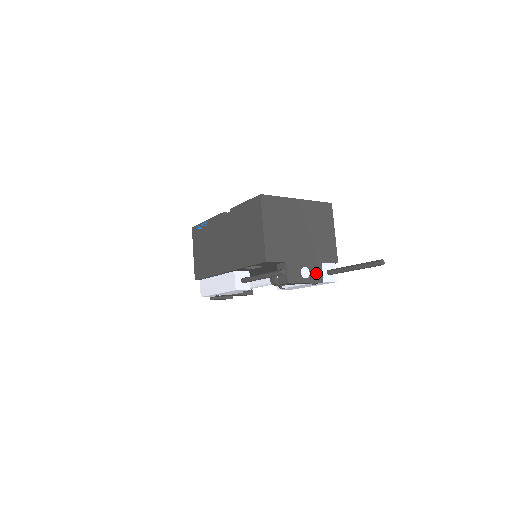
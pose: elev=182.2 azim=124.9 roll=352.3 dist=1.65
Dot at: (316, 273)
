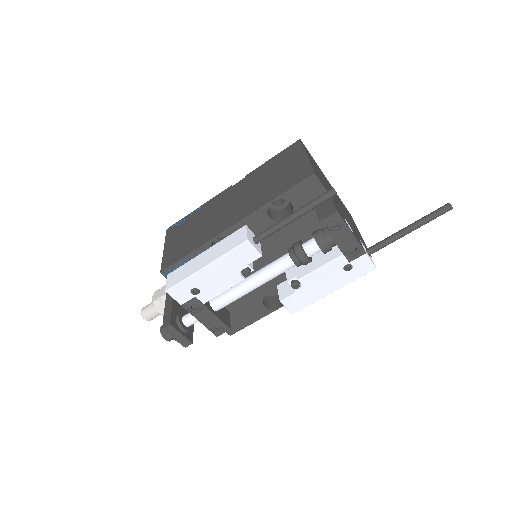
Dot at: (357, 239)
